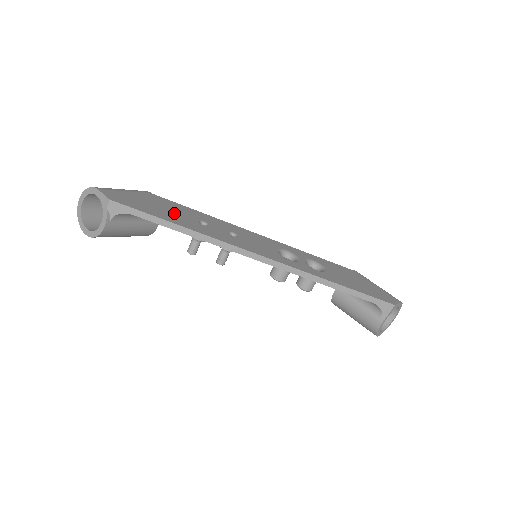
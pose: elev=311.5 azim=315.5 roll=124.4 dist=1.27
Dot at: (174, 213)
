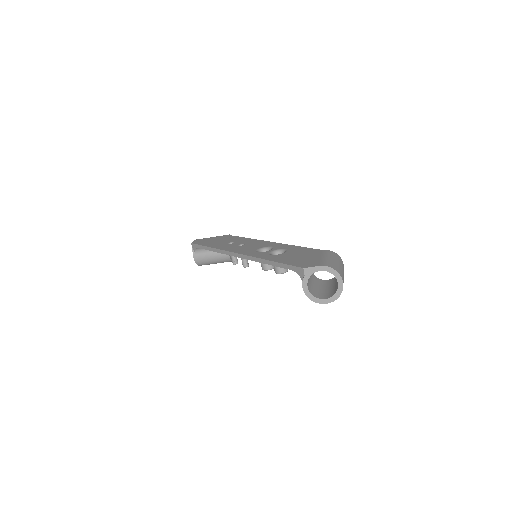
Dot at: (220, 242)
